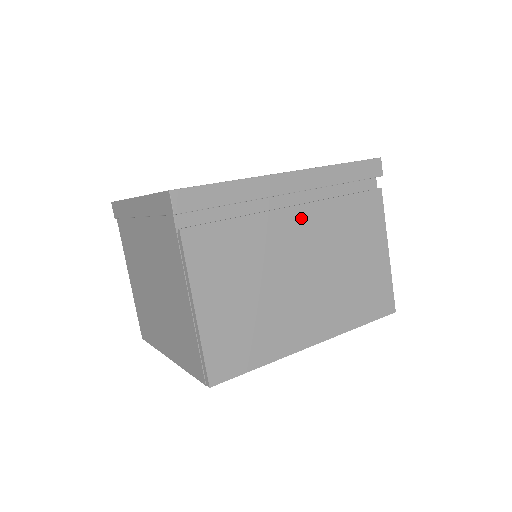
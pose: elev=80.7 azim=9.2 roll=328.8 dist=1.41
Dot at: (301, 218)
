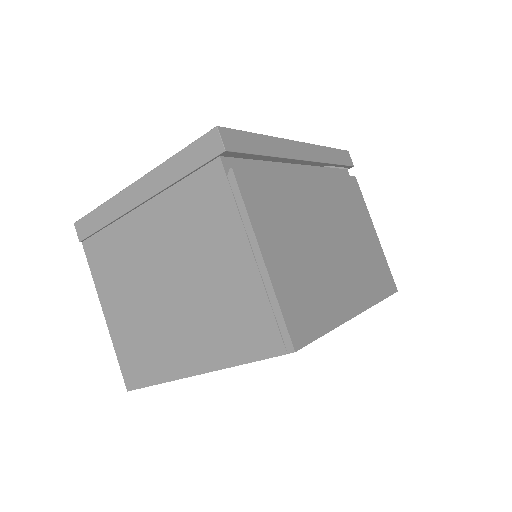
Dot at: (315, 186)
